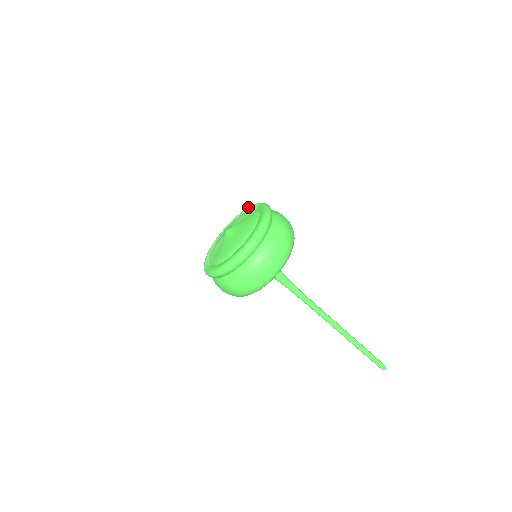
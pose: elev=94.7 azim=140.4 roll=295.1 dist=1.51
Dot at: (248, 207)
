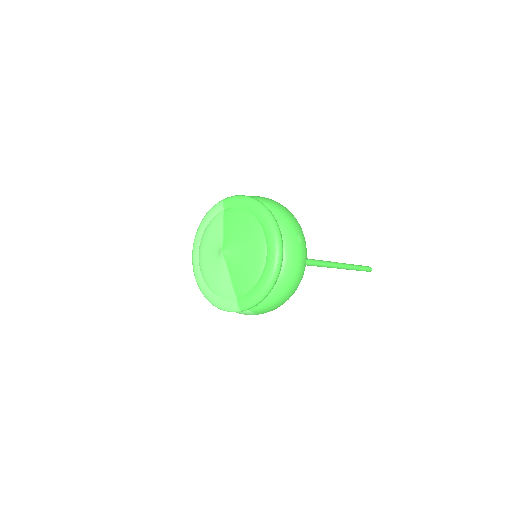
Dot at: (203, 220)
